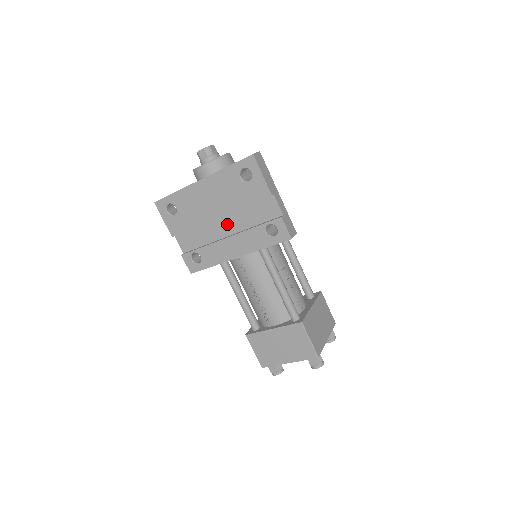
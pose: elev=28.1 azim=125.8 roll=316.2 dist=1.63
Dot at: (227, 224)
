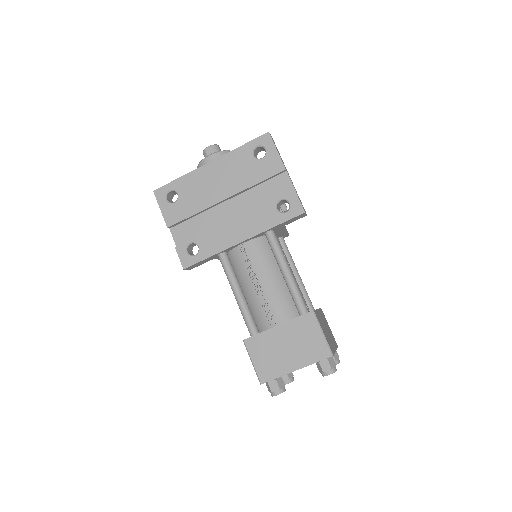
Dot at: (233, 208)
